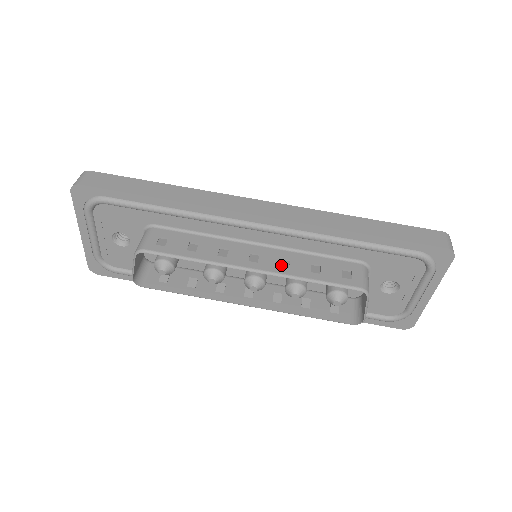
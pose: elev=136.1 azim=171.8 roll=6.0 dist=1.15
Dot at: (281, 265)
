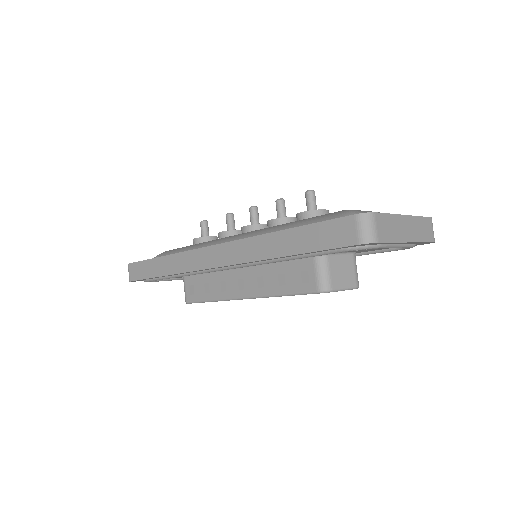
Dot at: (259, 286)
